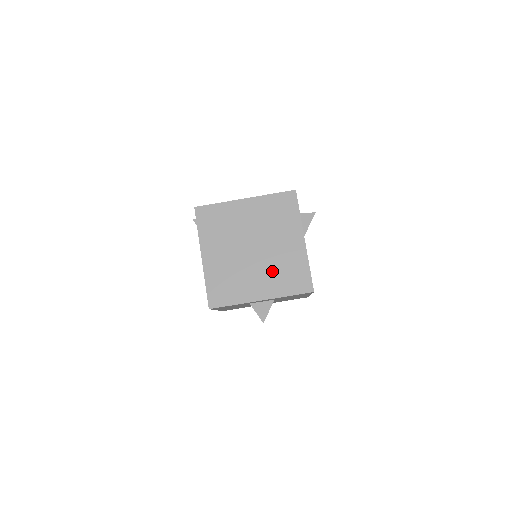
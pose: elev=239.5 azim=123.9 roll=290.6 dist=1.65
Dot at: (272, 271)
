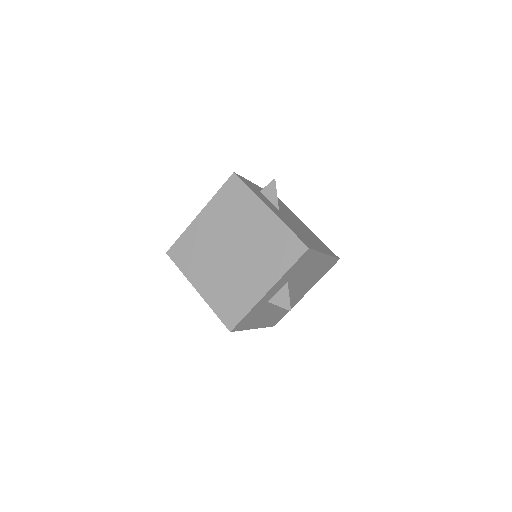
Dot at: (260, 258)
